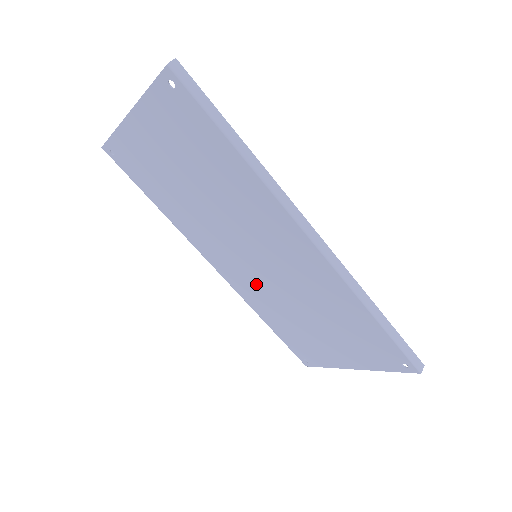
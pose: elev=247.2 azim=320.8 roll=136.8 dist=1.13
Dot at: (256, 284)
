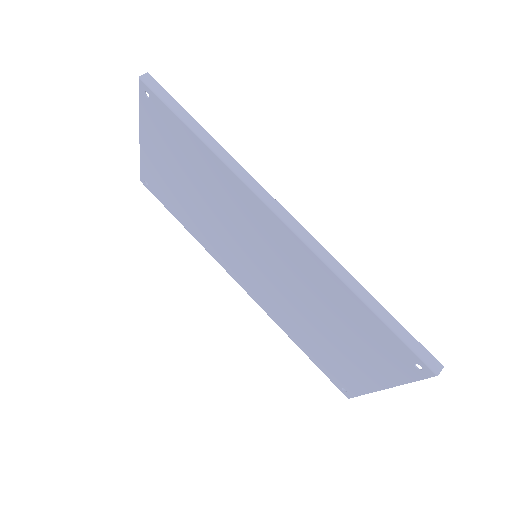
Dot at: (269, 292)
